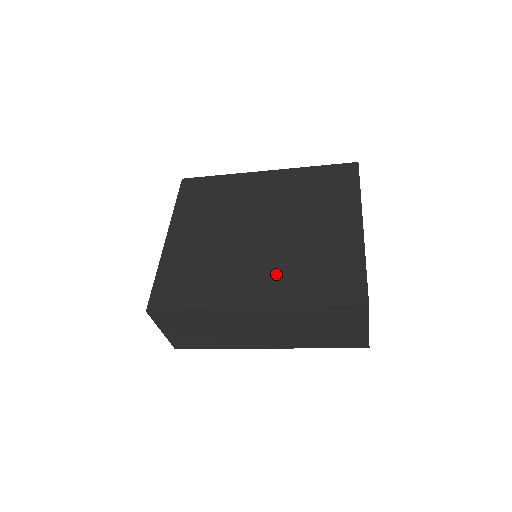
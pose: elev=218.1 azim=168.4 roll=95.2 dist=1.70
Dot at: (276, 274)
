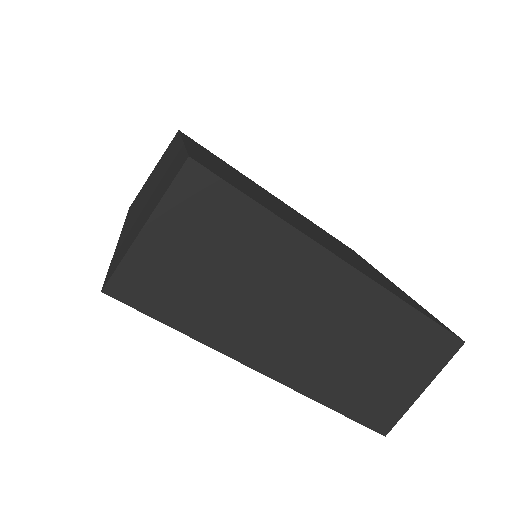
Dot at: (349, 258)
